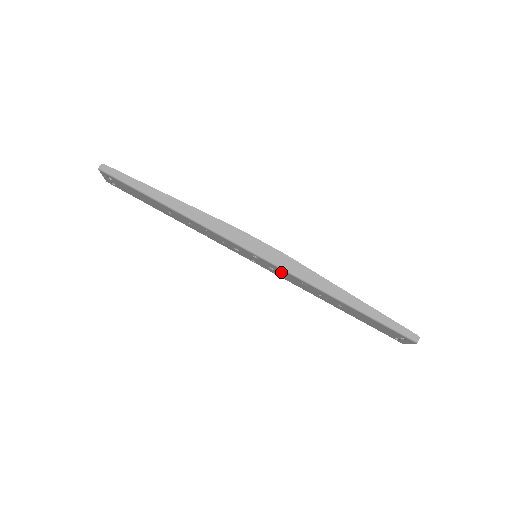
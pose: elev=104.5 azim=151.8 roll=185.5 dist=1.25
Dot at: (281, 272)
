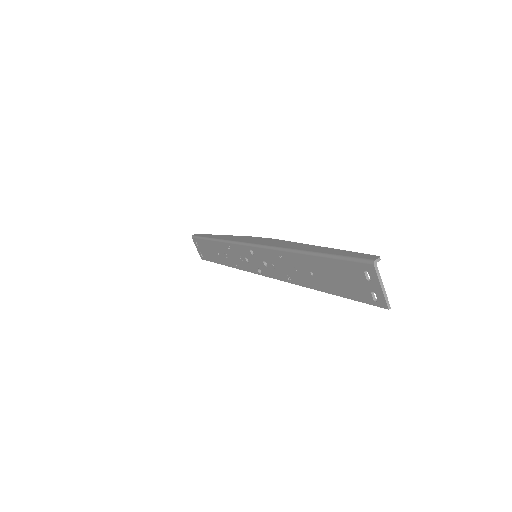
Dot at: (268, 259)
